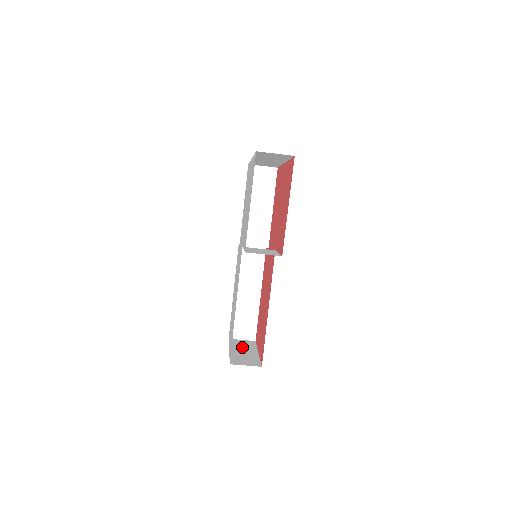
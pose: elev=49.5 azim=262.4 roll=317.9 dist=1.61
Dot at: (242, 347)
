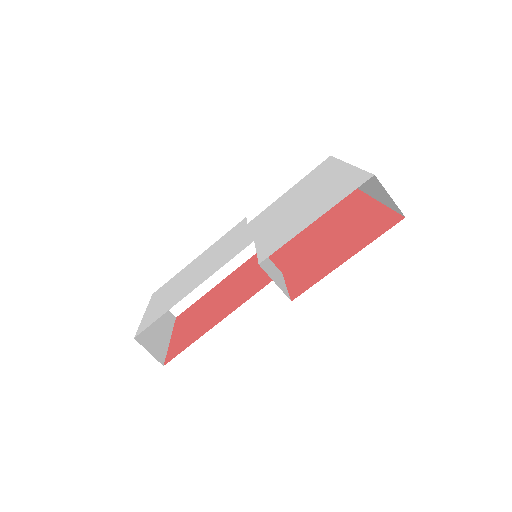
Dot at: (159, 318)
